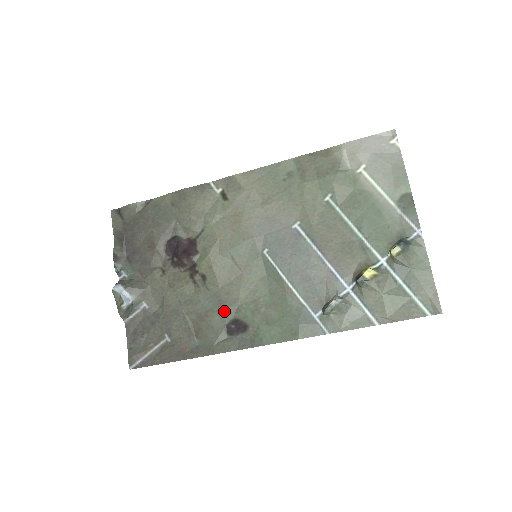
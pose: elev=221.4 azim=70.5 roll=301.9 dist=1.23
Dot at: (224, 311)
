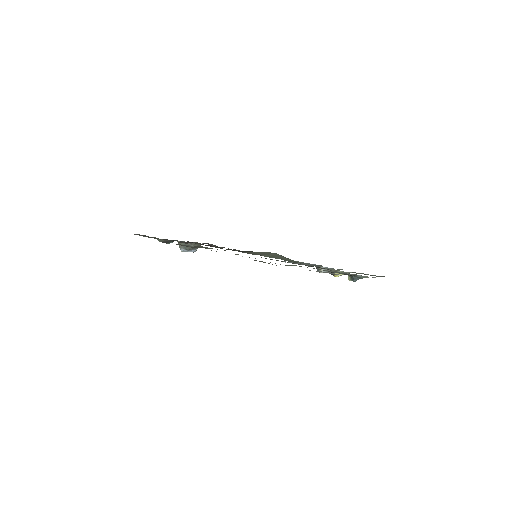
Dot at: occluded
